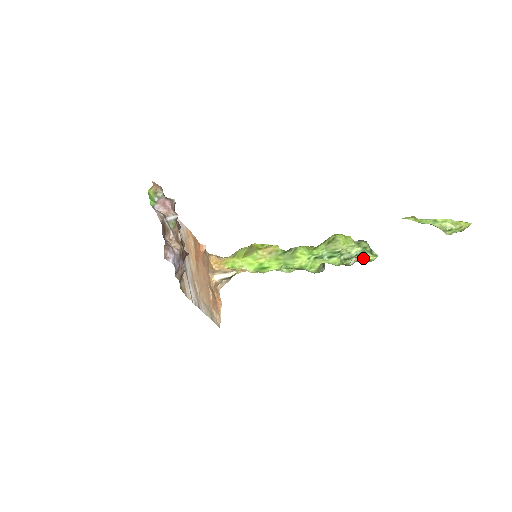
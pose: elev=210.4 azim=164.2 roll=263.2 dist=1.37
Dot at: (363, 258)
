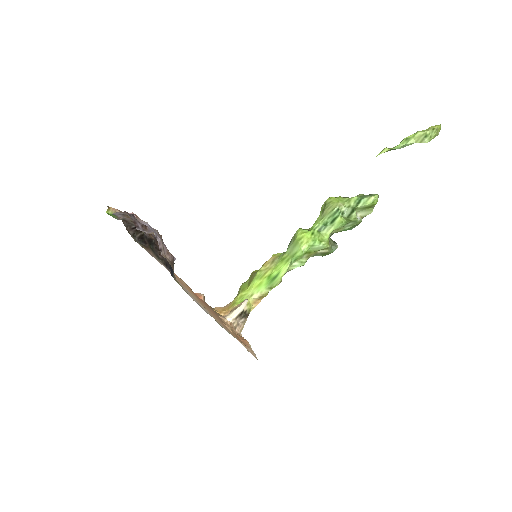
Dot at: (365, 203)
